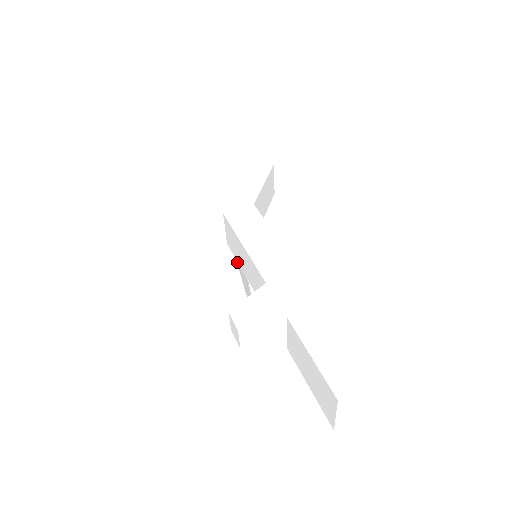
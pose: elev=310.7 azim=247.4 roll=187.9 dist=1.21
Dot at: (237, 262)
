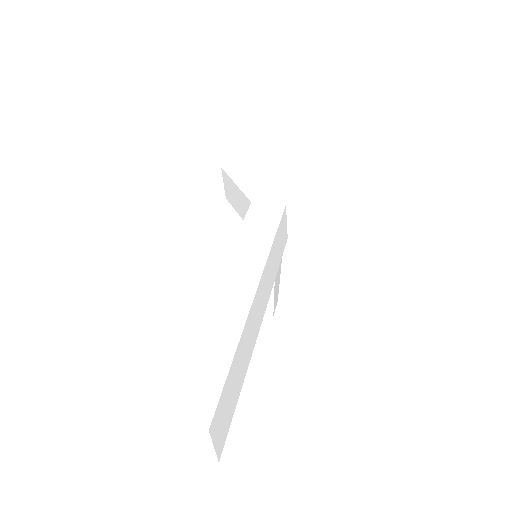
Dot at: occluded
